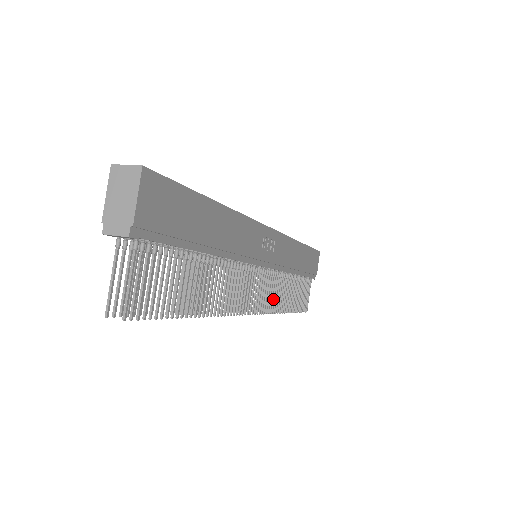
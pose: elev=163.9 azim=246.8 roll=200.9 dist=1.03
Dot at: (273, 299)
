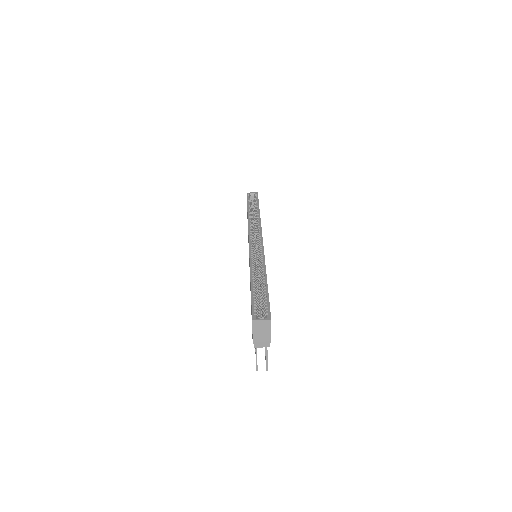
Dot at: occluded
